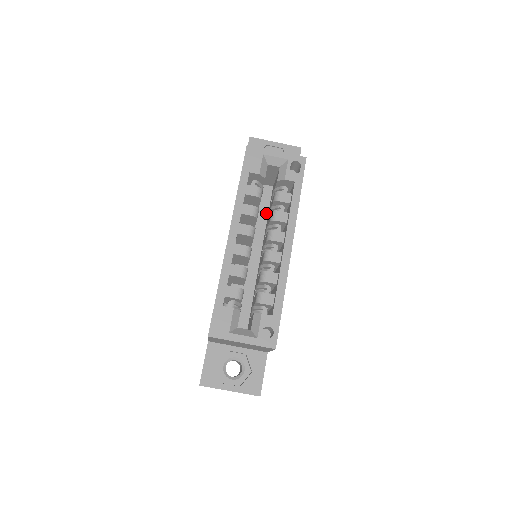
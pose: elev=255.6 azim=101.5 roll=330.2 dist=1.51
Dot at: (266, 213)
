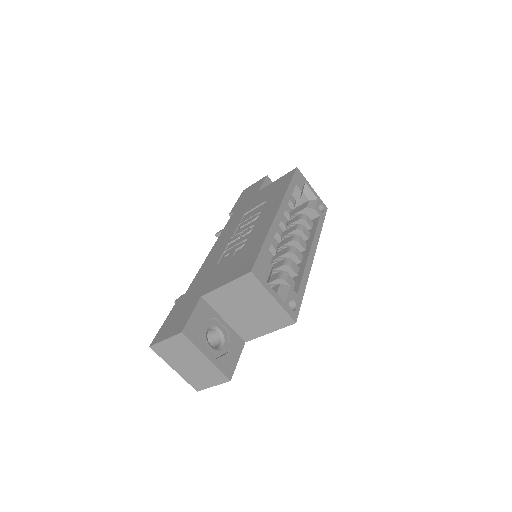
Dot at: occluded
